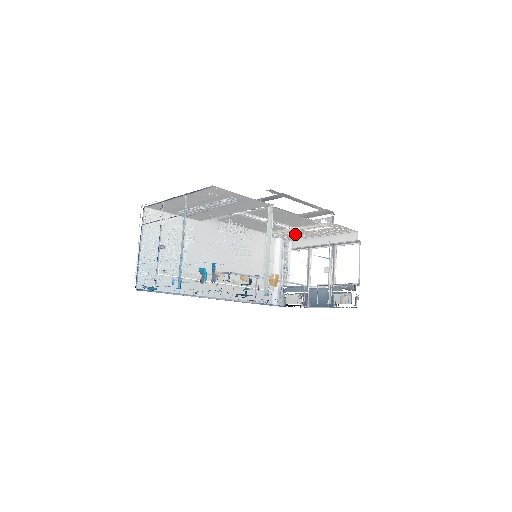
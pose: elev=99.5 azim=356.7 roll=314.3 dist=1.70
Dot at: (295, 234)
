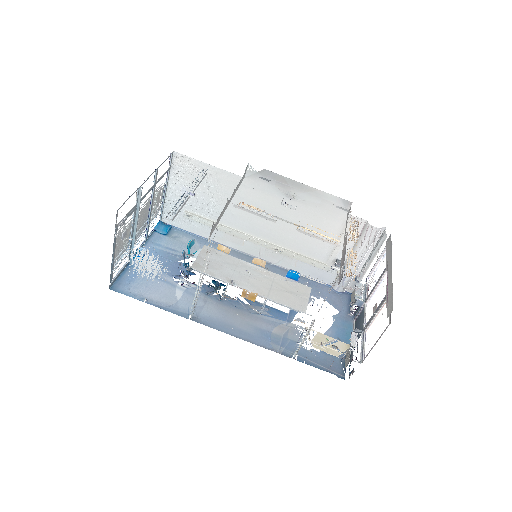
Dot at: occluded
